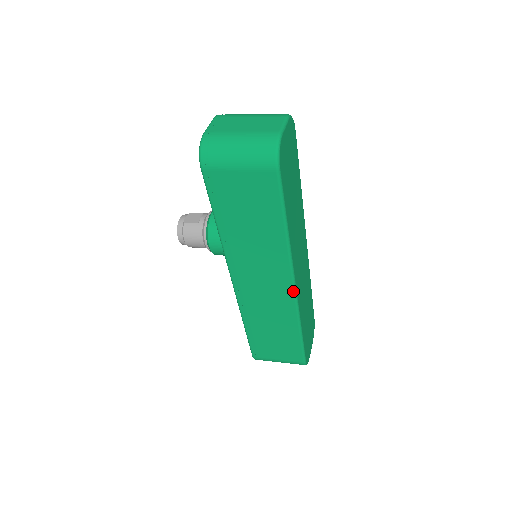
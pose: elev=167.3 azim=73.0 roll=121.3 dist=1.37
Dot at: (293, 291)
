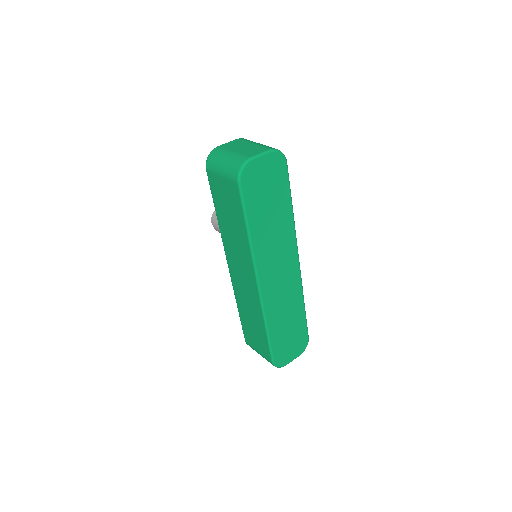
Dot at: (258, 289)
